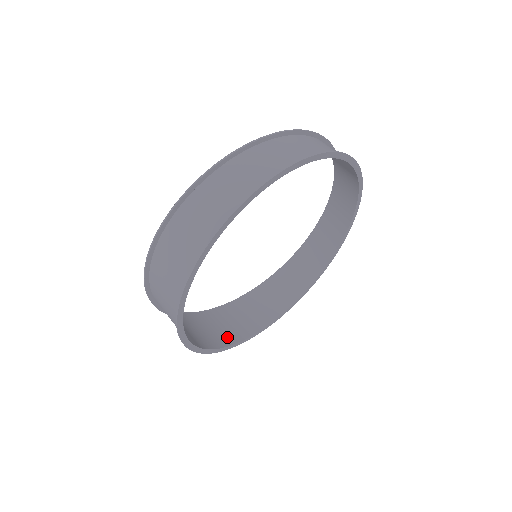
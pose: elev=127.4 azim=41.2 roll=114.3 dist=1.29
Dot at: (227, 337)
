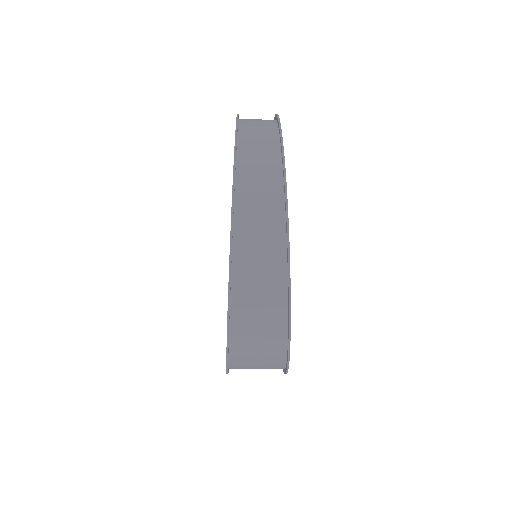
Dot at: occluded
